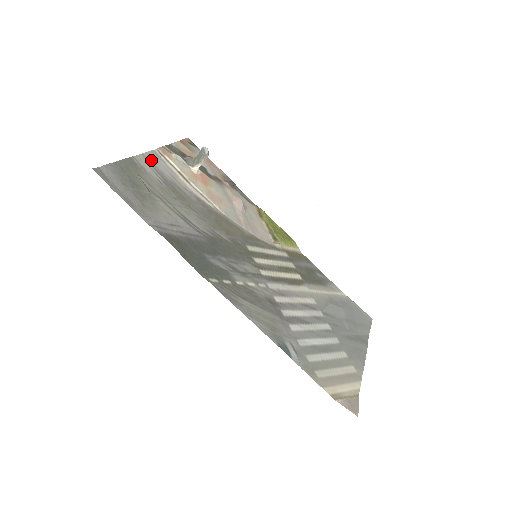
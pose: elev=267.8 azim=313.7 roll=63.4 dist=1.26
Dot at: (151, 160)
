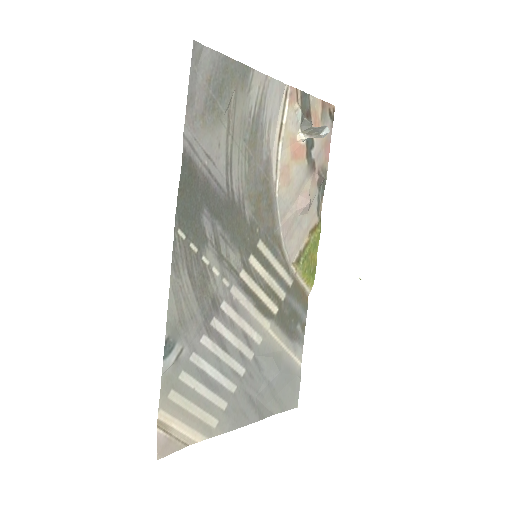
Dot at: (269, 89)
